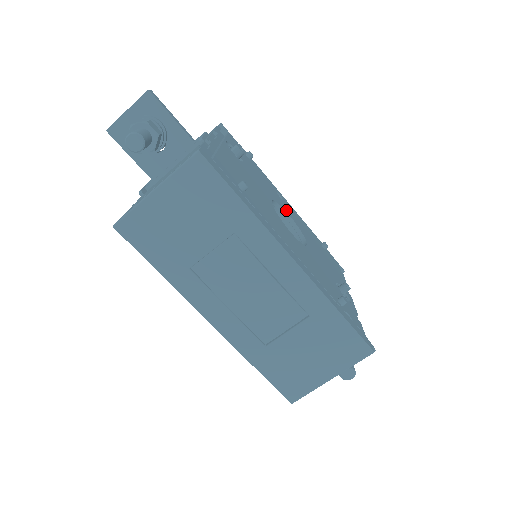
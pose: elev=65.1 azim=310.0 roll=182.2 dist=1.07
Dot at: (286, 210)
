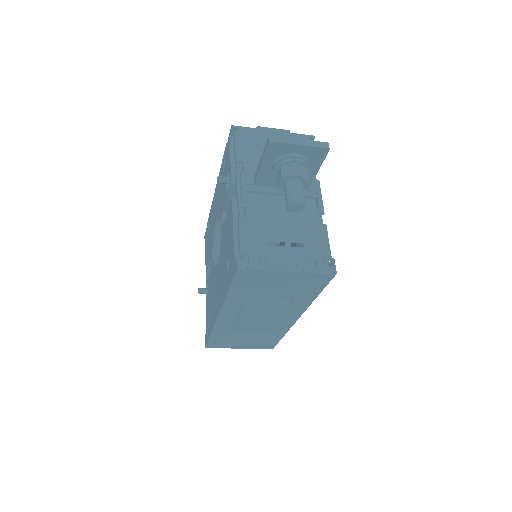
Dot at: occluded
